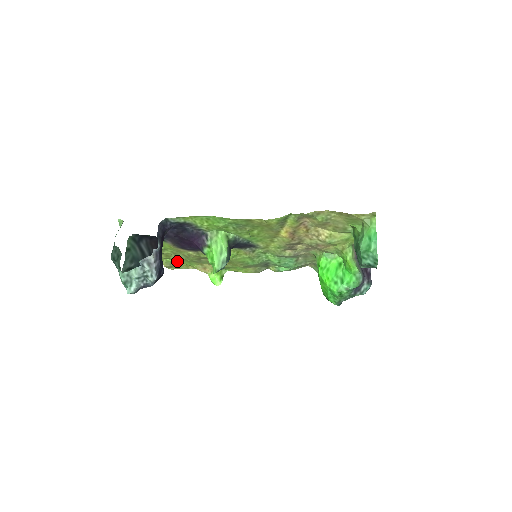
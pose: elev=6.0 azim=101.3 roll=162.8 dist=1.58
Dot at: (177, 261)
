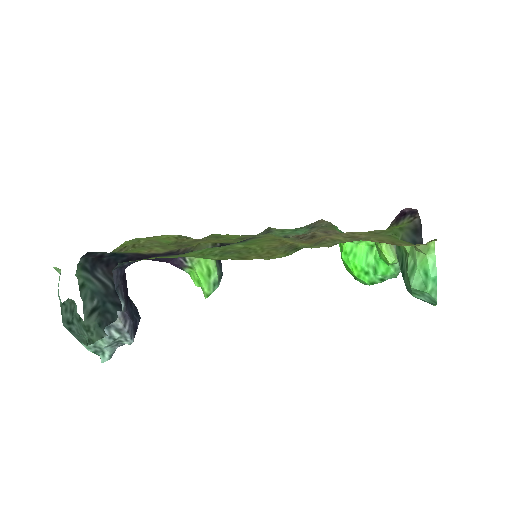
Dot at: (149, 238)
